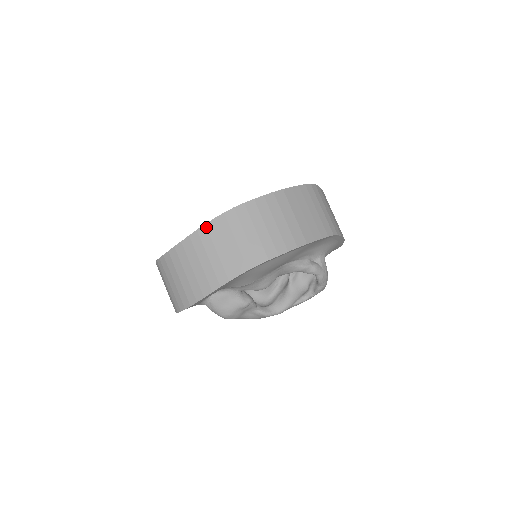
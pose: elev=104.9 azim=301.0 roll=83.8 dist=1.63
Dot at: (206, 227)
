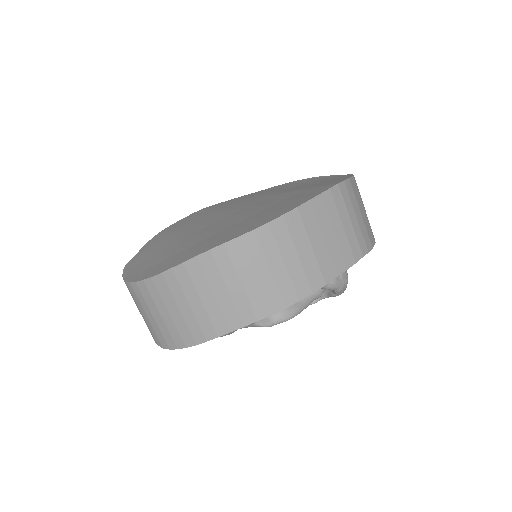
Dot at: (185, 267)
